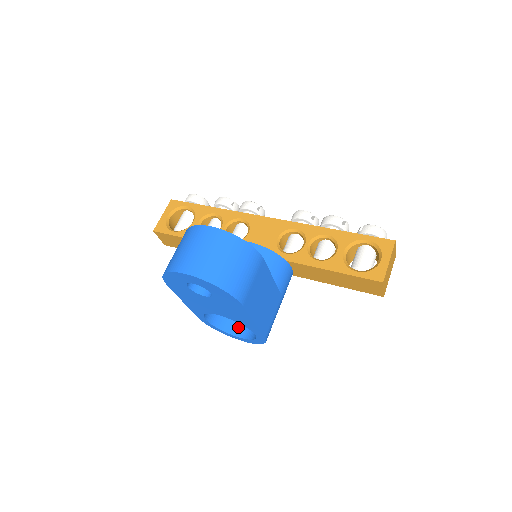
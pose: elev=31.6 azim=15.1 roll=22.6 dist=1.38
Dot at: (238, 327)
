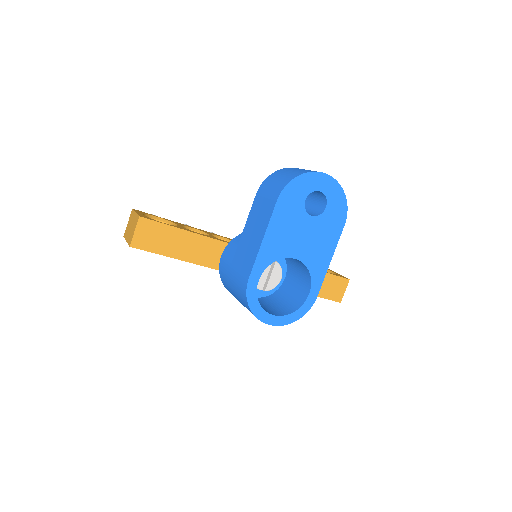
Dot at: (266, 310)
